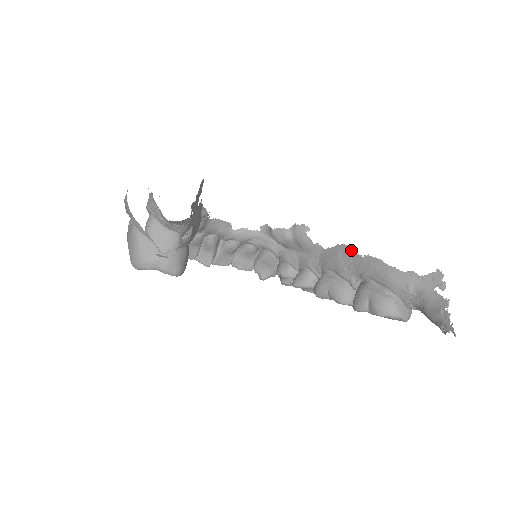
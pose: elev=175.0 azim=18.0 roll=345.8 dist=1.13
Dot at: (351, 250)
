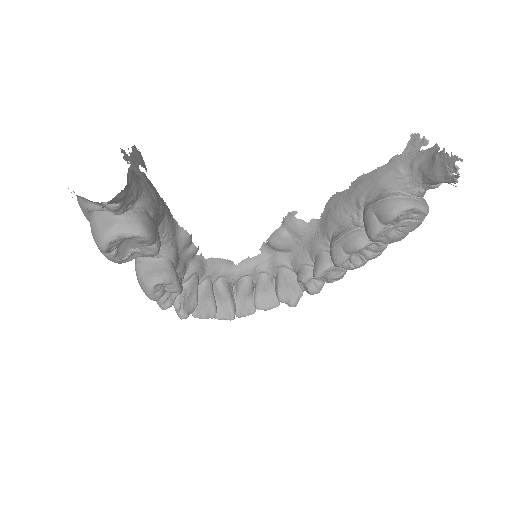
Dot at: (337, 195)
